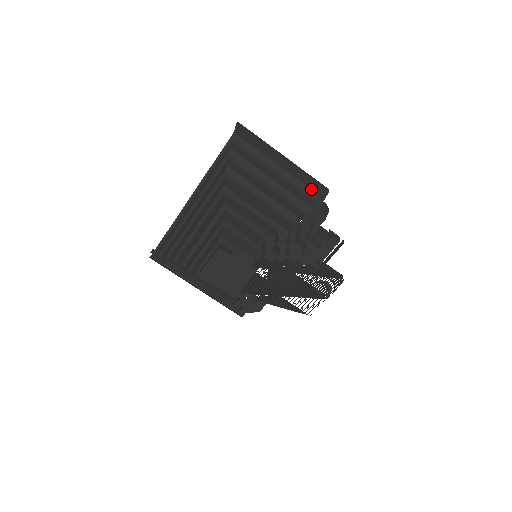
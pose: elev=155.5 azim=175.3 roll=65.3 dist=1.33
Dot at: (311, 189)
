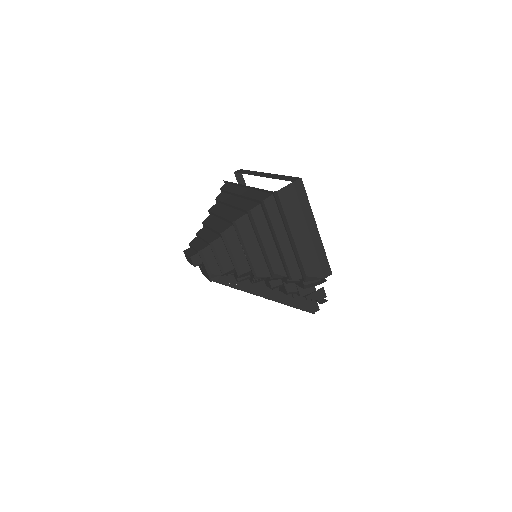
Dot at: (304, 269)
